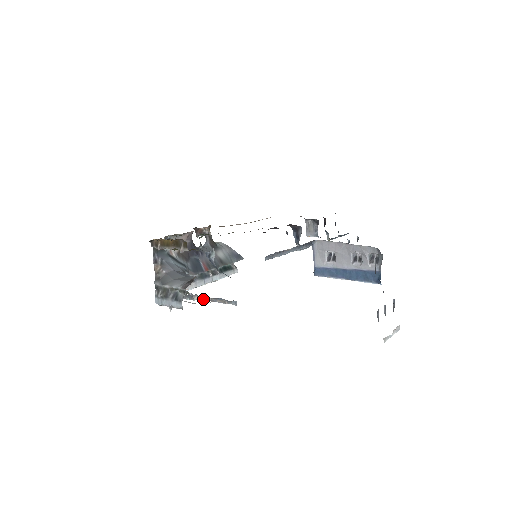
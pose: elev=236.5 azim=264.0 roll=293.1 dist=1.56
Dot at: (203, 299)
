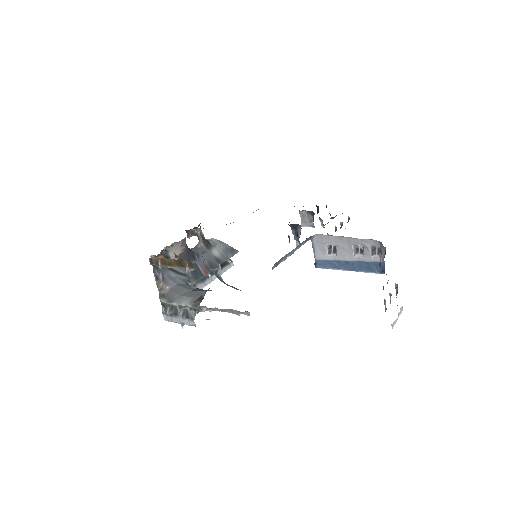
Dot at: (212, 310)
